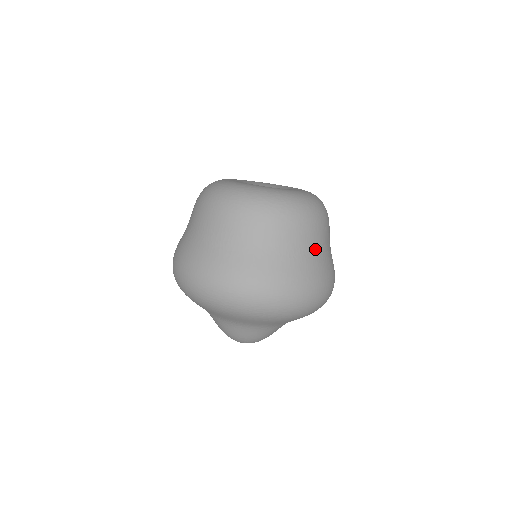
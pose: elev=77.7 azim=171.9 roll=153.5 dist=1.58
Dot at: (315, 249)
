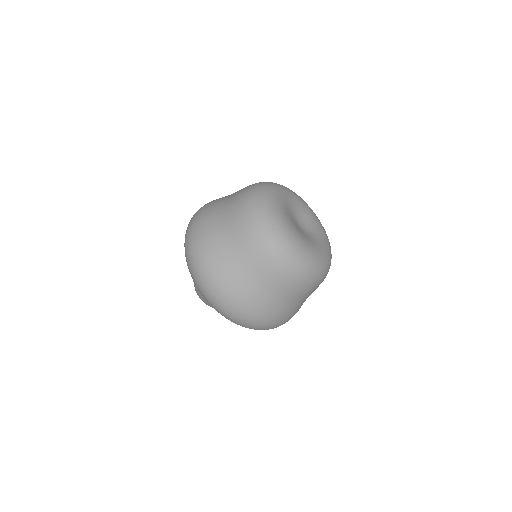
Dot at: (275, 293)
